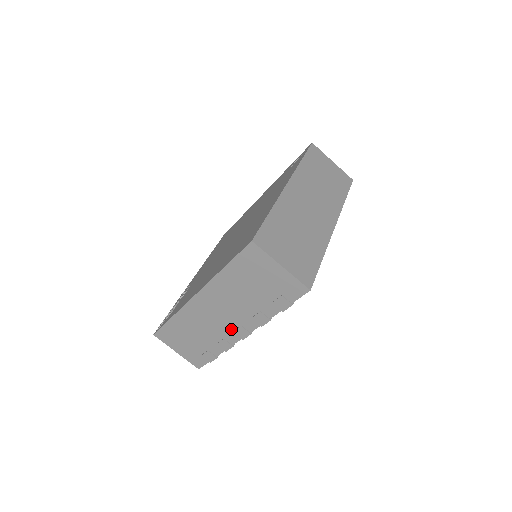
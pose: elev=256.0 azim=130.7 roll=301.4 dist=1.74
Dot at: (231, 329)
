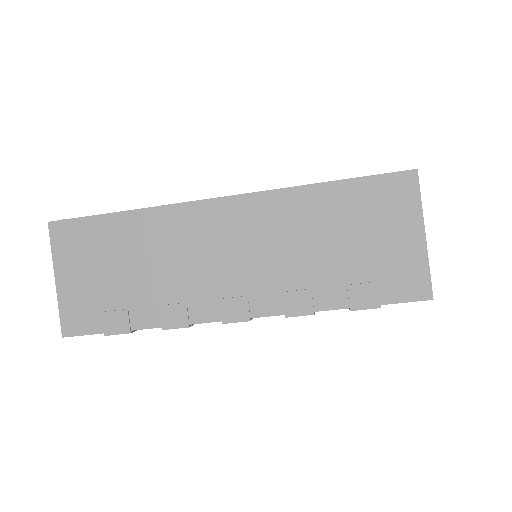
Dot at: (221, 292)
